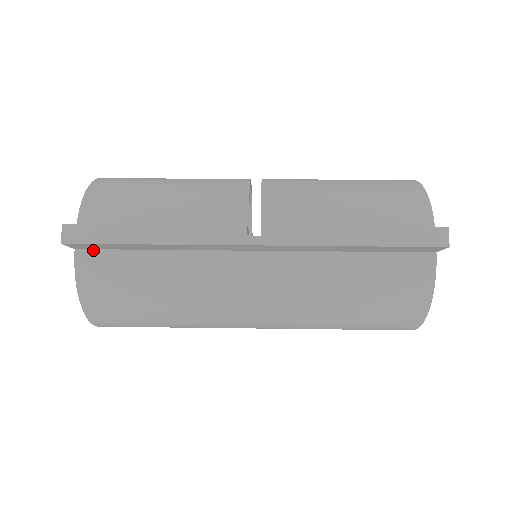
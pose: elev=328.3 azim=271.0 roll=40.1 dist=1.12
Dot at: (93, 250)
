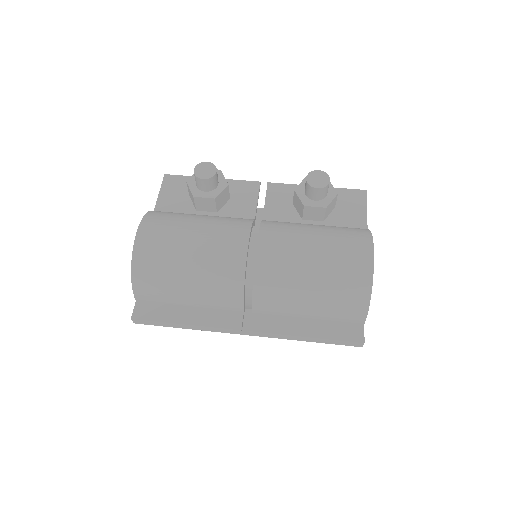
Dot at: occluded
